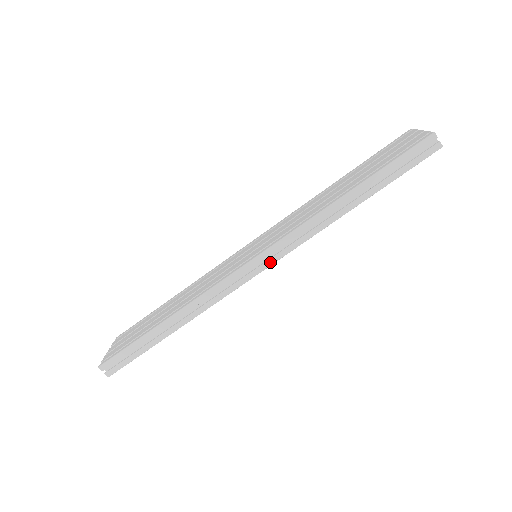
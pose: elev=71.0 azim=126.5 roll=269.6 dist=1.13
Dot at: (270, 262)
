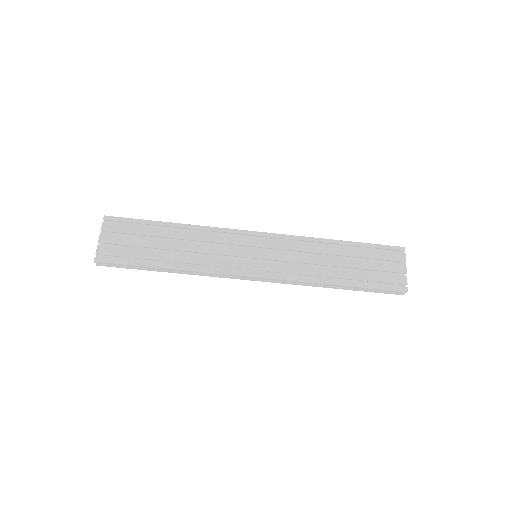
Dot at: (265, 281)
